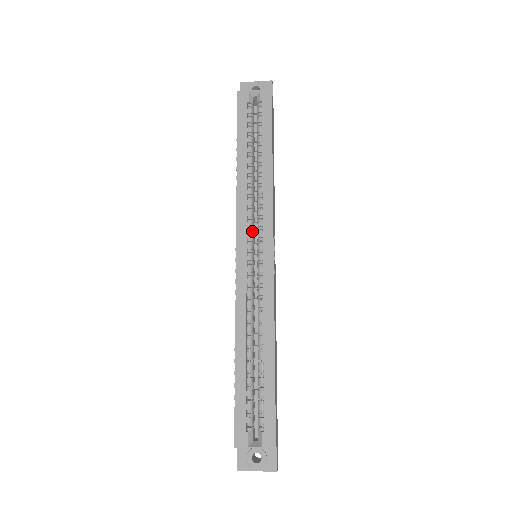
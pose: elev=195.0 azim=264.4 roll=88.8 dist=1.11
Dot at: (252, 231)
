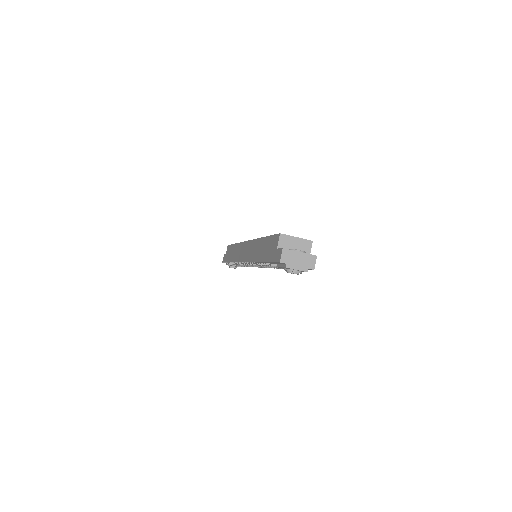
Dot at: occluded
